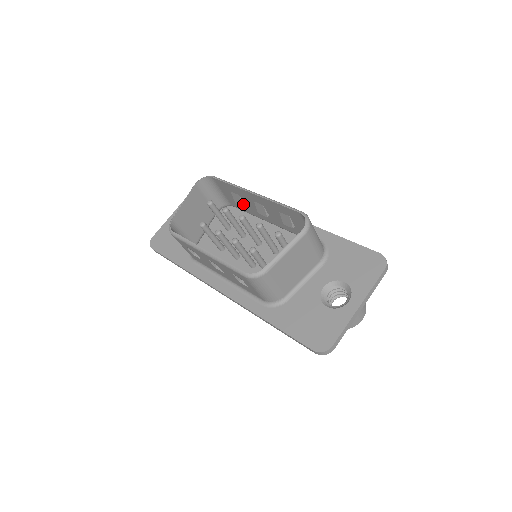
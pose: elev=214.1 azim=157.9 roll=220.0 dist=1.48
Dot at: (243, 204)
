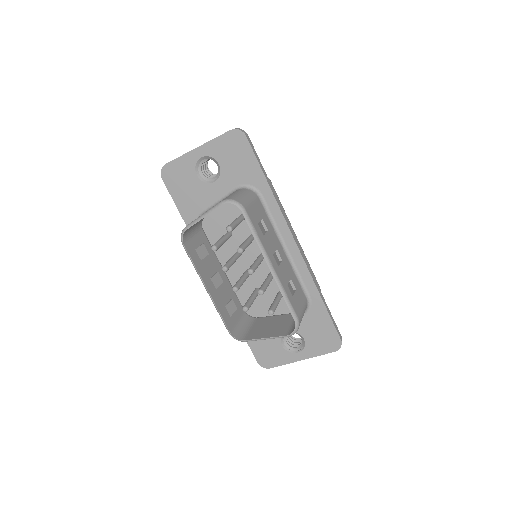
Dot at: occluded
